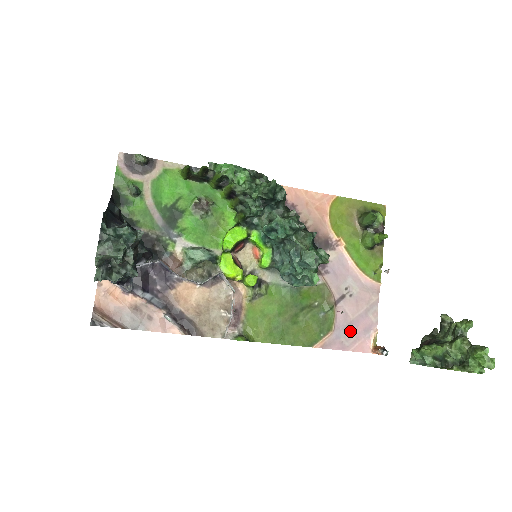
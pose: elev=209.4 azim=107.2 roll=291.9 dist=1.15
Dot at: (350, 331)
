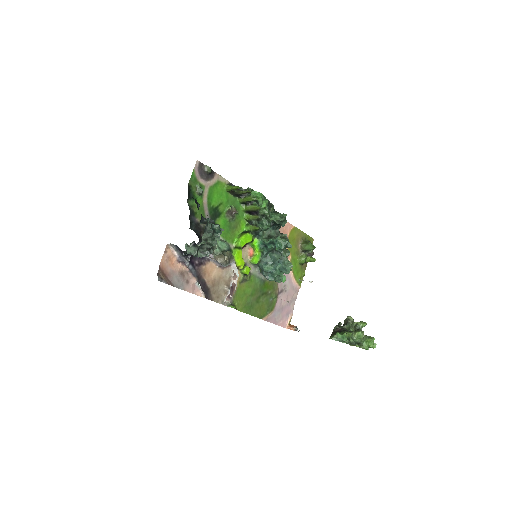
Dot at: (280, 313)
